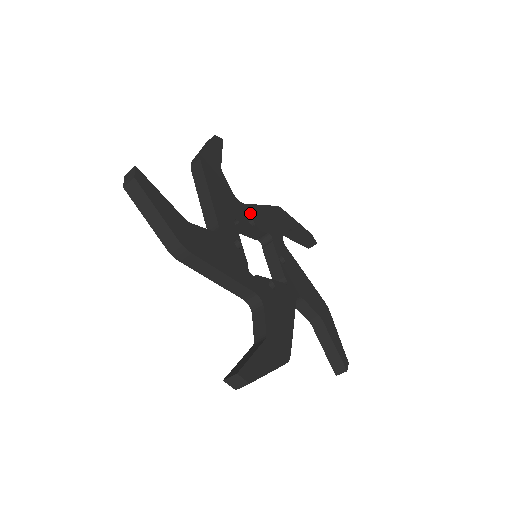
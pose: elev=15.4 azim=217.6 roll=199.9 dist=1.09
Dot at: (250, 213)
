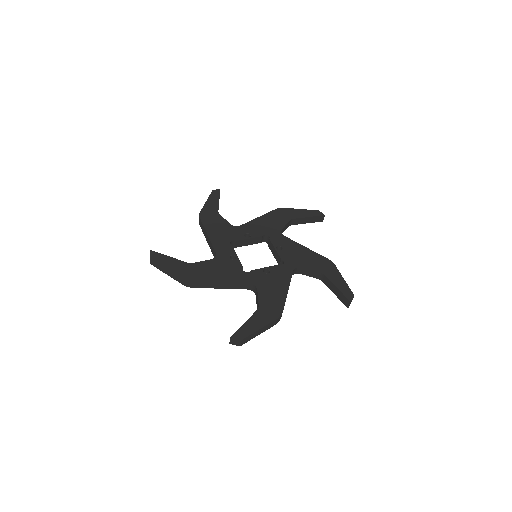
Dot at: (246, 229)
